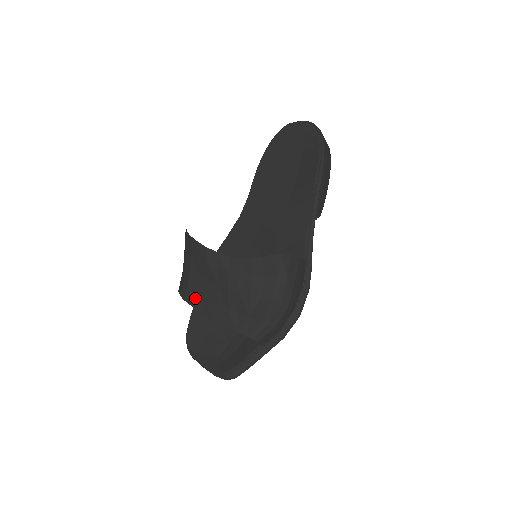
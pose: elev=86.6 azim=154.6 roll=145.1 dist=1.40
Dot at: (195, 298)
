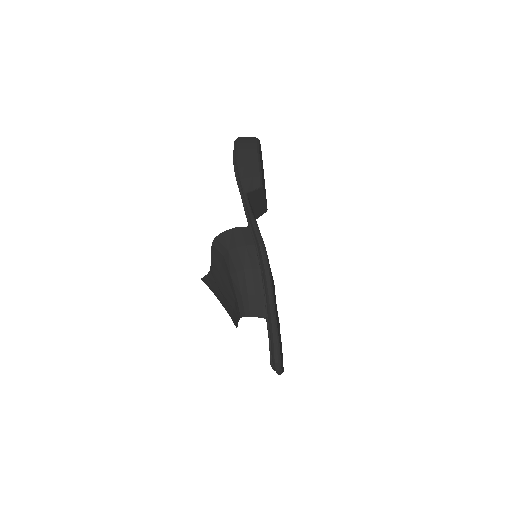
Dot at: (233, 320)
